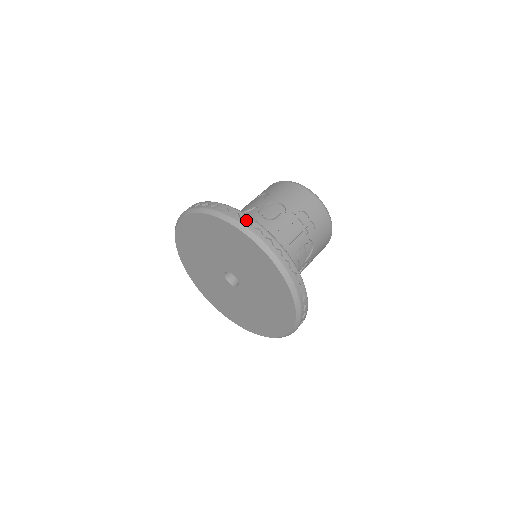
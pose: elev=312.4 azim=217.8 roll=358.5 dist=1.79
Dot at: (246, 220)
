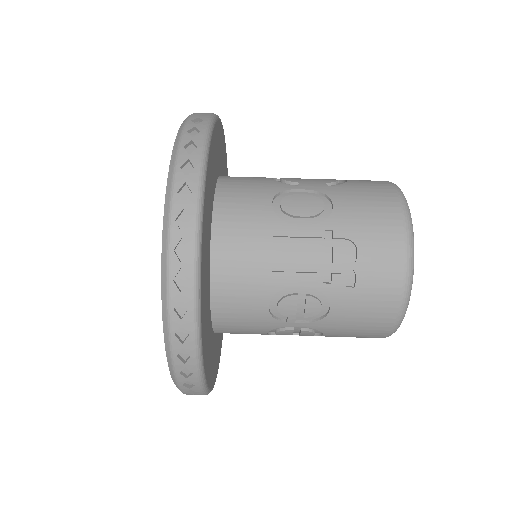
Dot at: (192, 164)
